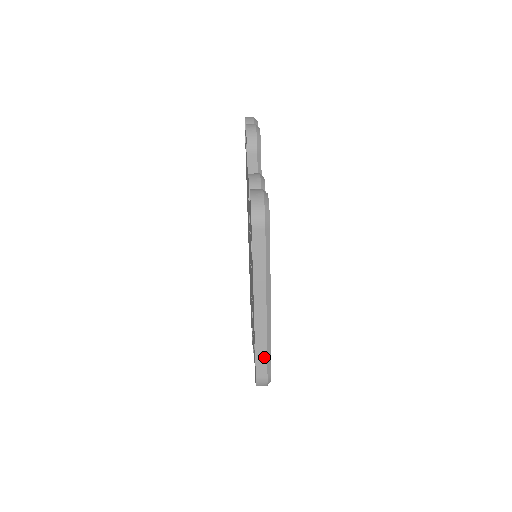
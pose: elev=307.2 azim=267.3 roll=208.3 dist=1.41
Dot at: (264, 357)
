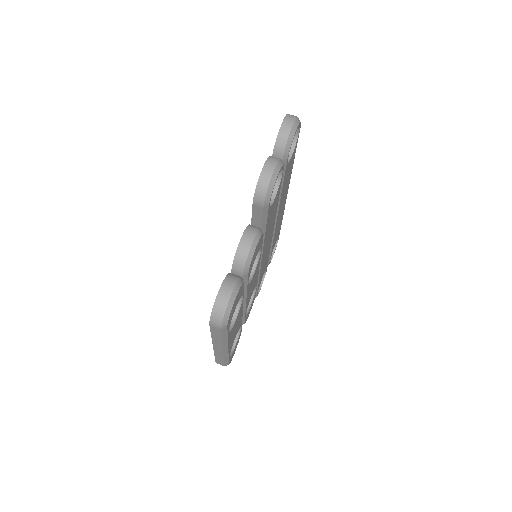
Dot at: (222, 361)
